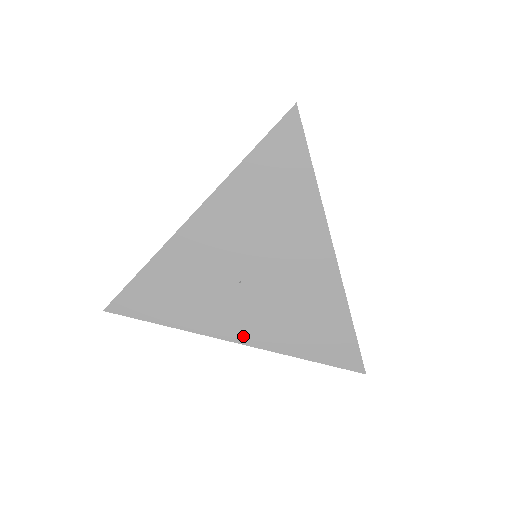
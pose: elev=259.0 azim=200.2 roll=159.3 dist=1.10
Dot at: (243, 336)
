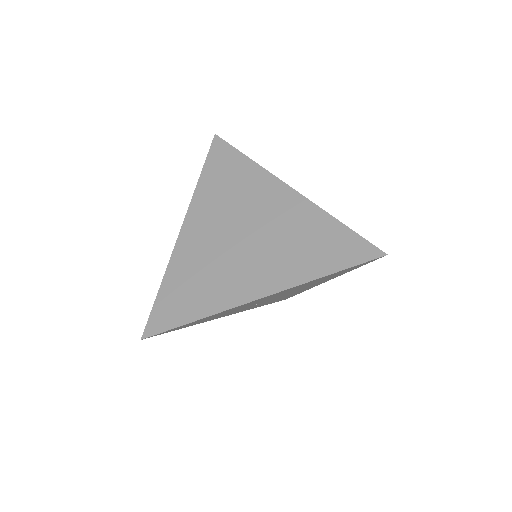
Dot at: (234, 313)
